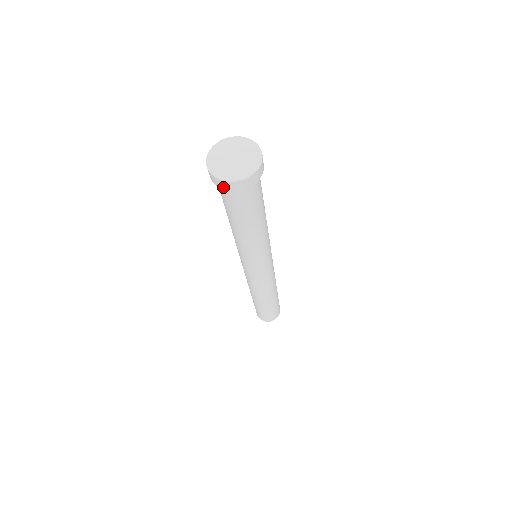
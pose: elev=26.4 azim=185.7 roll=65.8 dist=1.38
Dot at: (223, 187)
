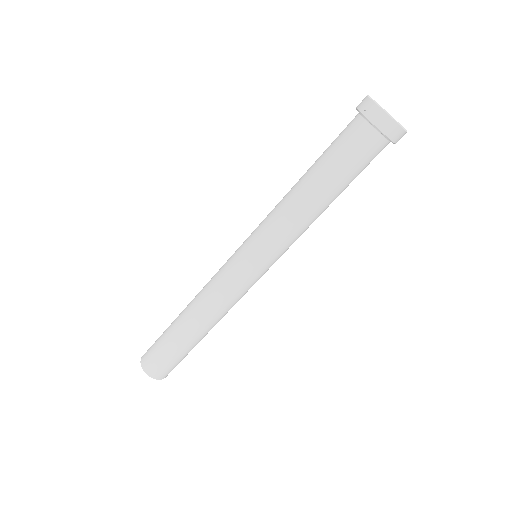
Dot at: (392, 135)
